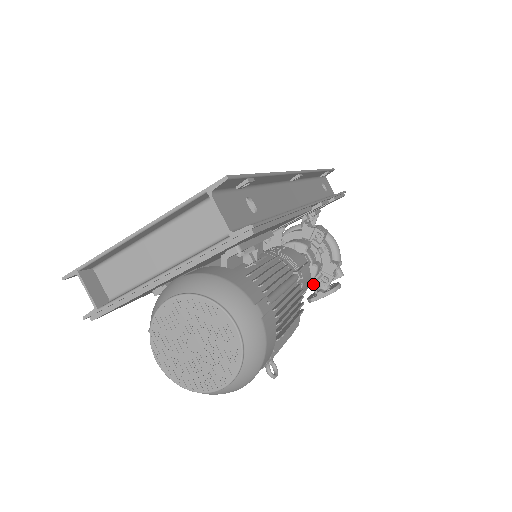
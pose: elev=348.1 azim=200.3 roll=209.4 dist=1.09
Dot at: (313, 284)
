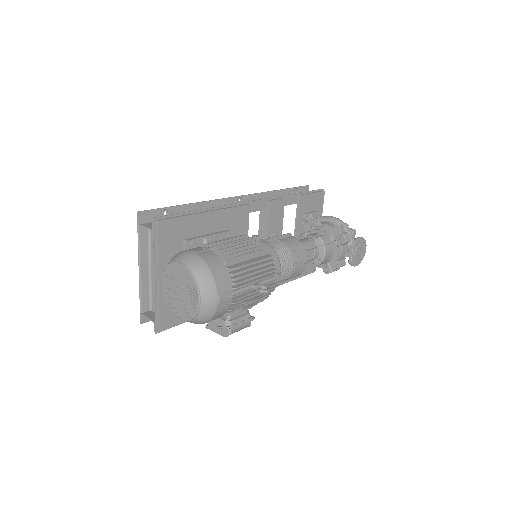
Dot at: (338, 251)
